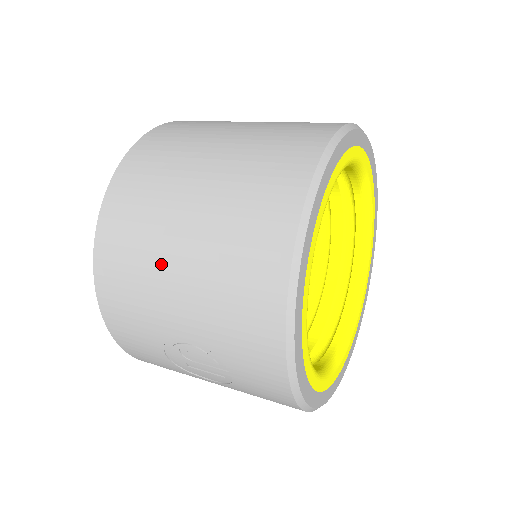
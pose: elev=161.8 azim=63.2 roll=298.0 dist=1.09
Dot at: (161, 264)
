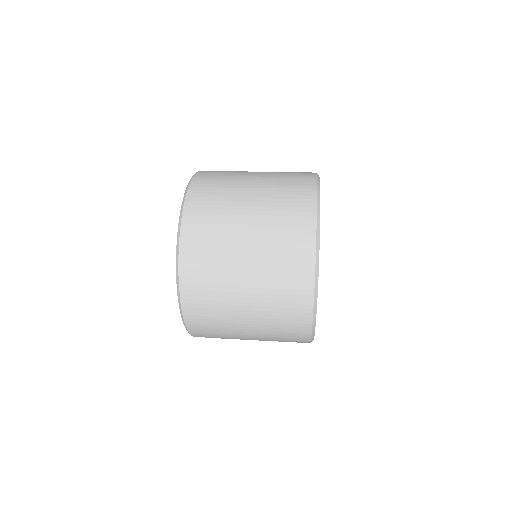
Dot at: (238, 337)
